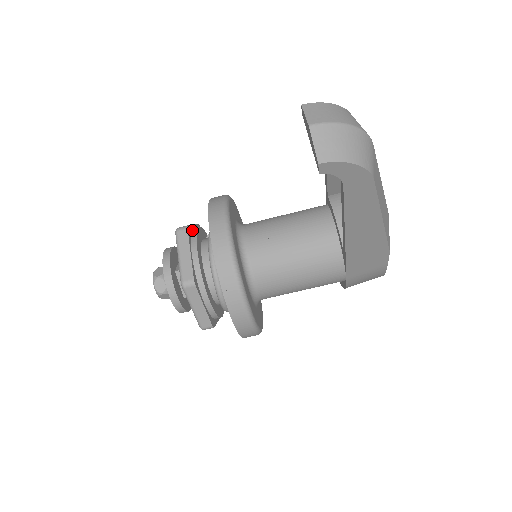
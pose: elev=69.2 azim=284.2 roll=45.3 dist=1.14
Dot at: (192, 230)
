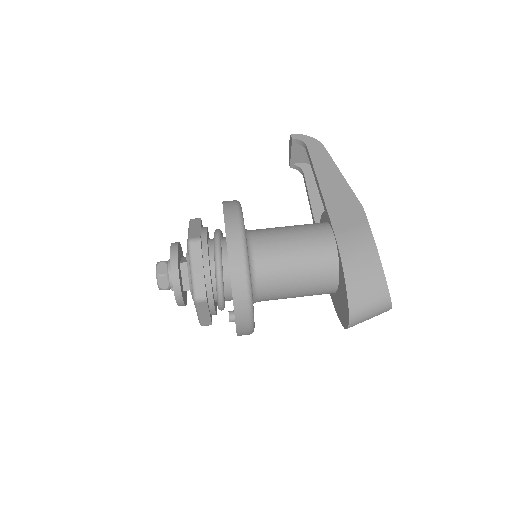
Dot at: occluded
